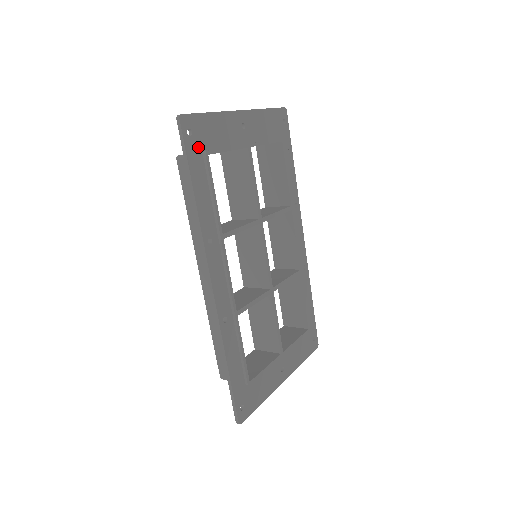
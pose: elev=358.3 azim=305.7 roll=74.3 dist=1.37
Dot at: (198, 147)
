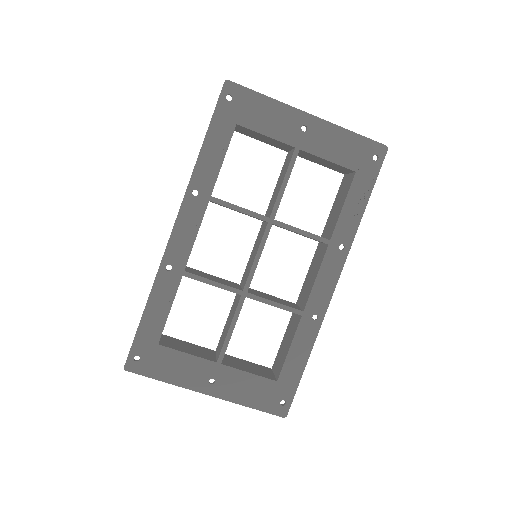
Dot at: (232, 114)
